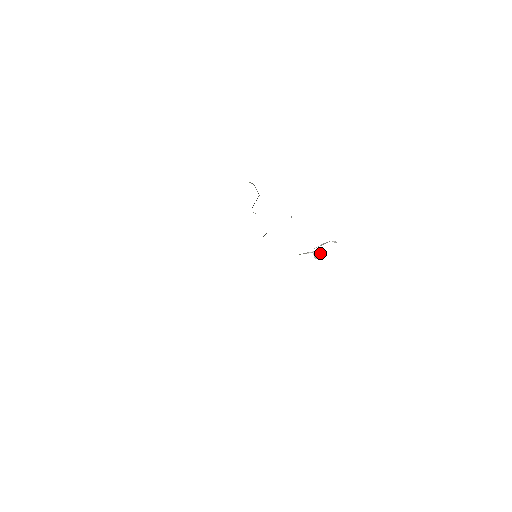
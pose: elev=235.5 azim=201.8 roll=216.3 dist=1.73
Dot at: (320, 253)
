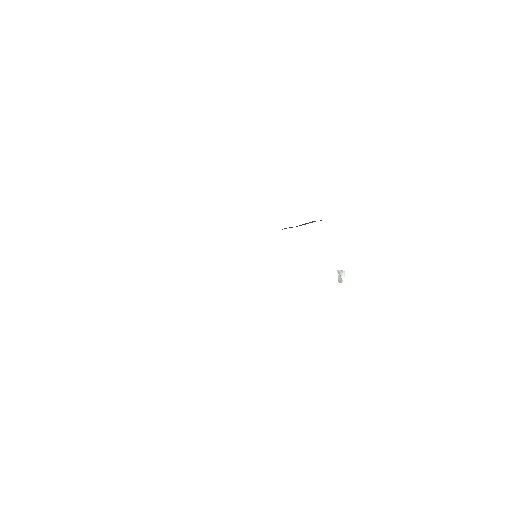
Dot at: (343, 276)
